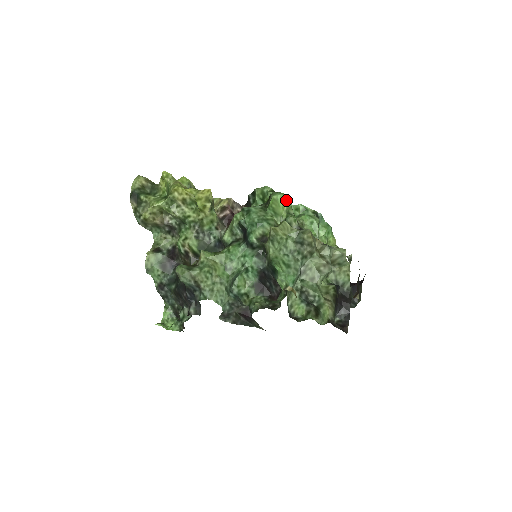
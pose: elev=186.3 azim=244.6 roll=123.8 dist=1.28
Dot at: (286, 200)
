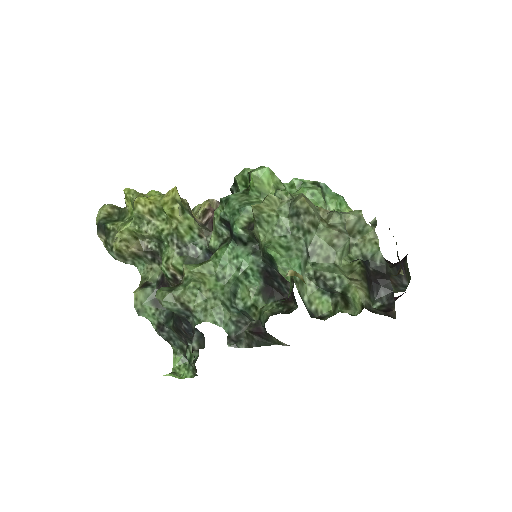
Dot at: (270, 174)
